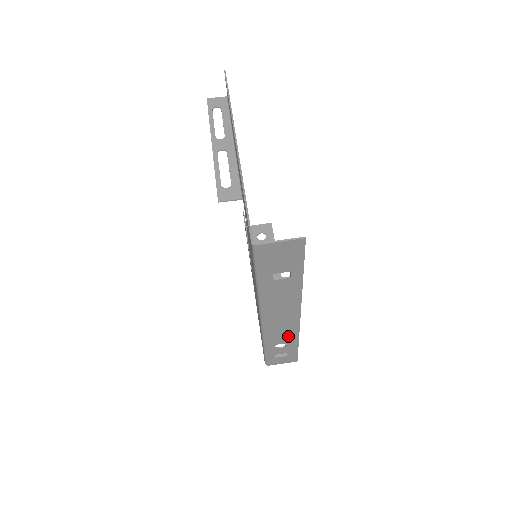
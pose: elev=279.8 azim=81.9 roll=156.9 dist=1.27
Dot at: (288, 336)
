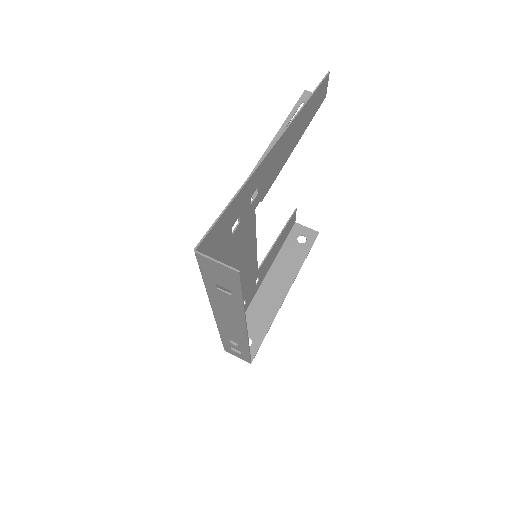
Dot at: (239, 339)
